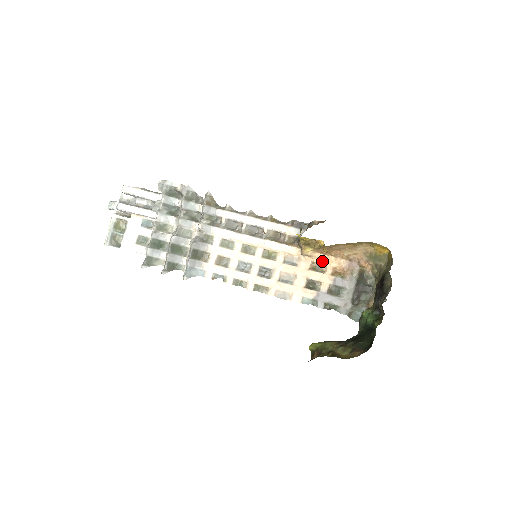
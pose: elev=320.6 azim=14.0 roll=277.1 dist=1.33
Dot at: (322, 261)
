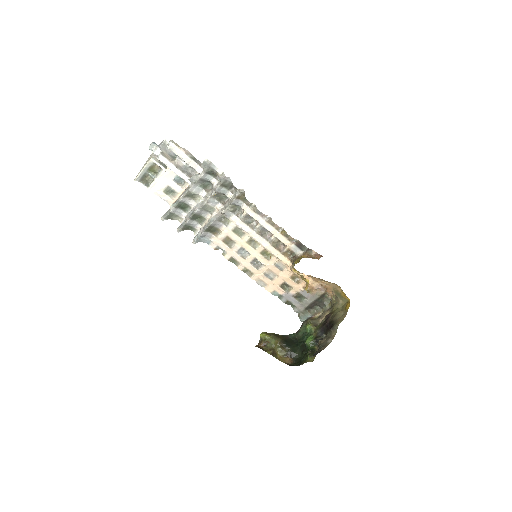
Dot at: occluded
